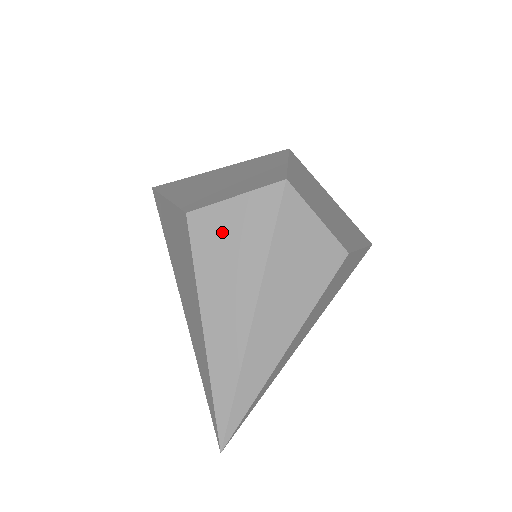
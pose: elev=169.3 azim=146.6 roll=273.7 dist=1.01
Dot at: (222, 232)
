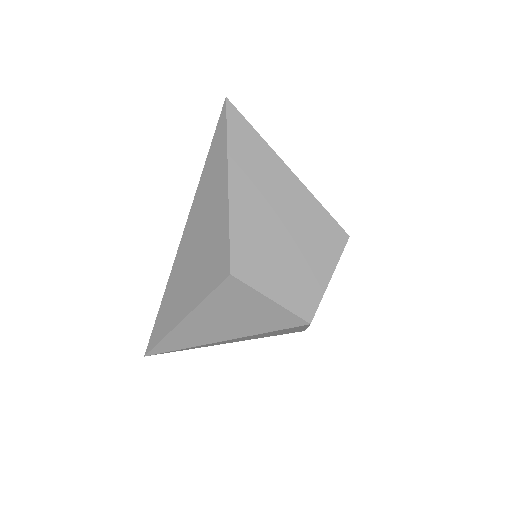
Dot at: (243, 304)
